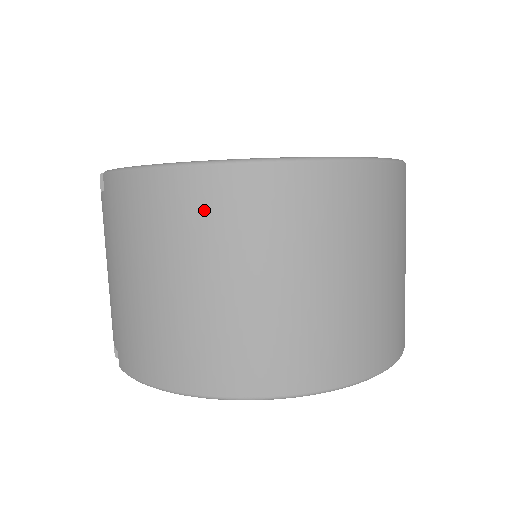
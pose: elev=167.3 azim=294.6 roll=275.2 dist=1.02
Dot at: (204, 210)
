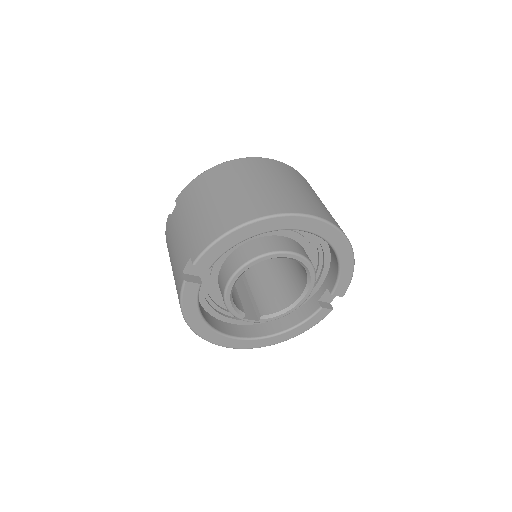
Dot at: (233, 170)
